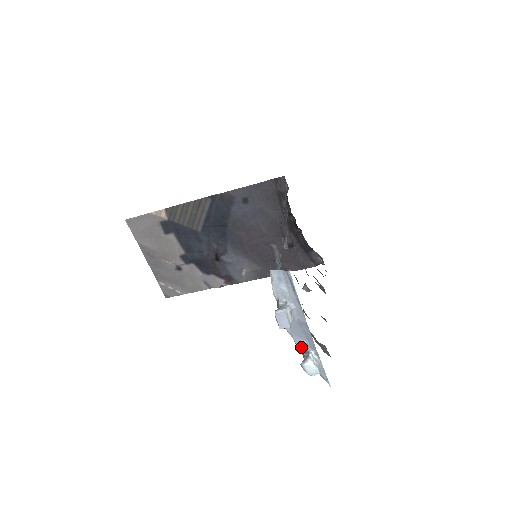
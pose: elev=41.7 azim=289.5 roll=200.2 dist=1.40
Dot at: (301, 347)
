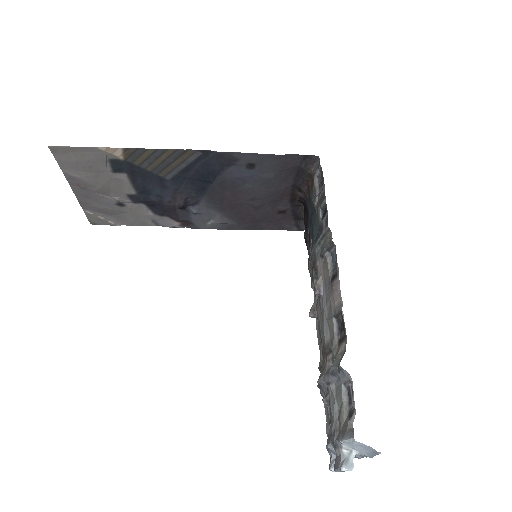
Dot at: (332, 450)
